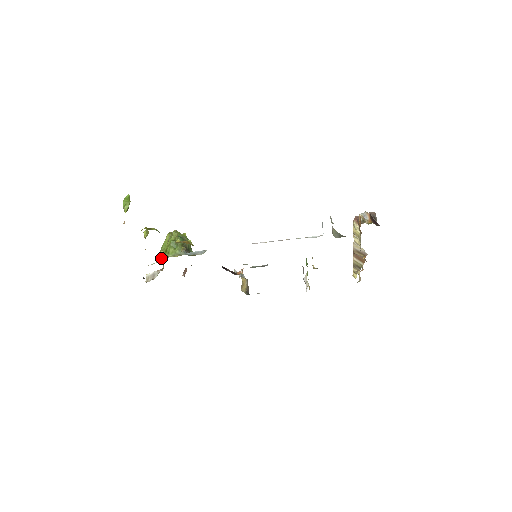
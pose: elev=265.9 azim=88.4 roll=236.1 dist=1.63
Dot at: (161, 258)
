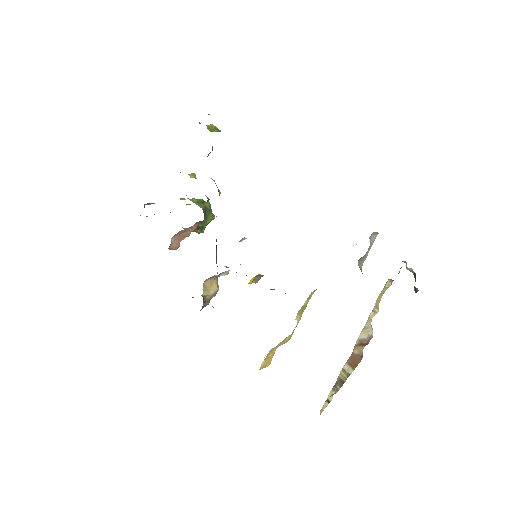
Dot at: occluded
